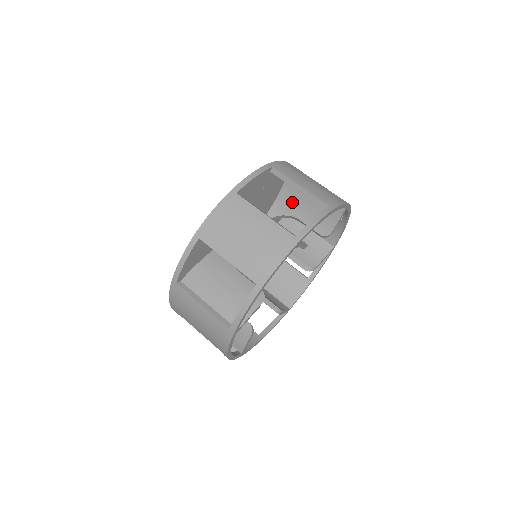
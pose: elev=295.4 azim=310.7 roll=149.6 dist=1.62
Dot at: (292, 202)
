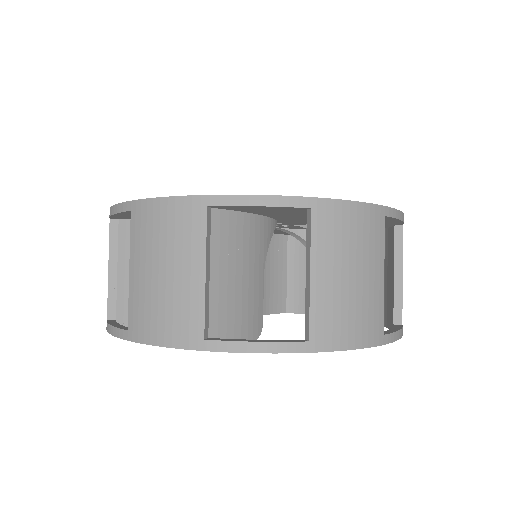
Dot at: occluded
